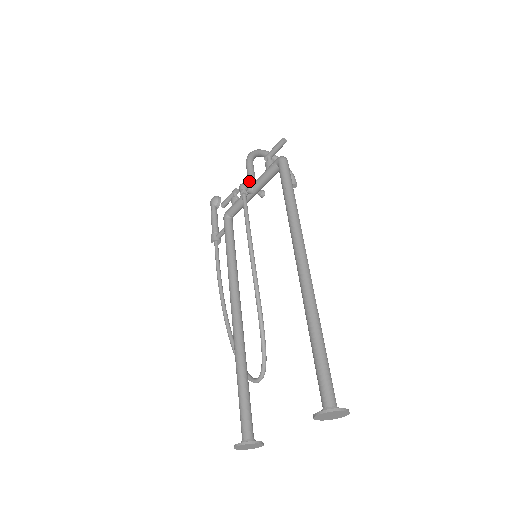
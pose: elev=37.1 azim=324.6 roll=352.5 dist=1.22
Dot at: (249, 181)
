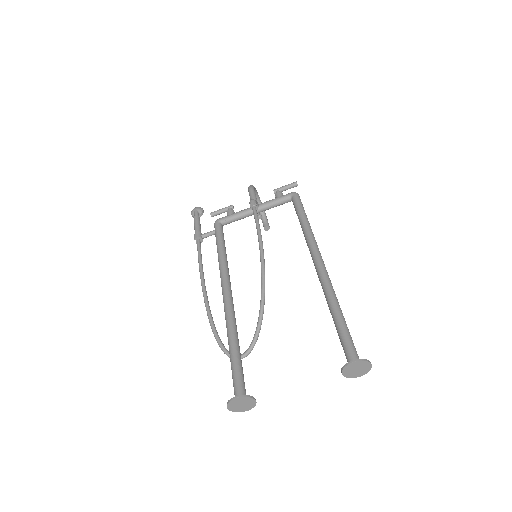
Dot at: occluded
